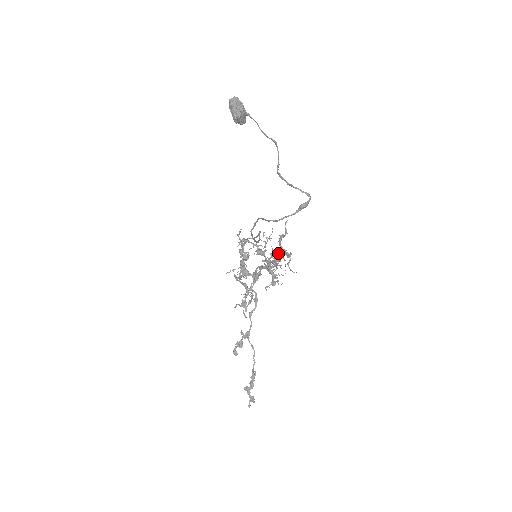
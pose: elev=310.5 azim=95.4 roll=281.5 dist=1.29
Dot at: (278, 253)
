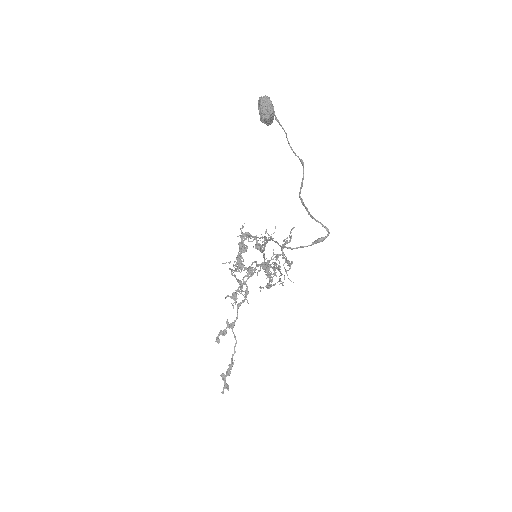
Dot at: occluded
